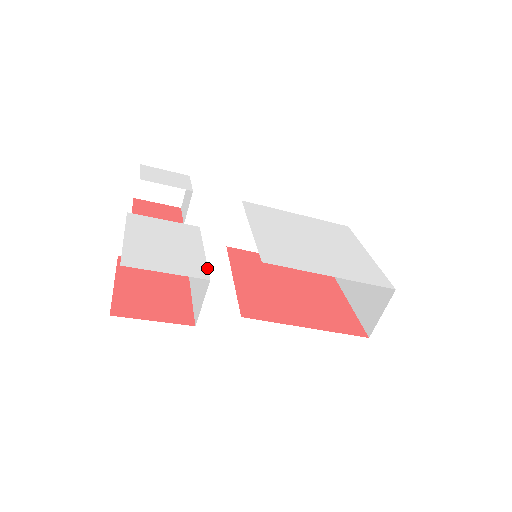
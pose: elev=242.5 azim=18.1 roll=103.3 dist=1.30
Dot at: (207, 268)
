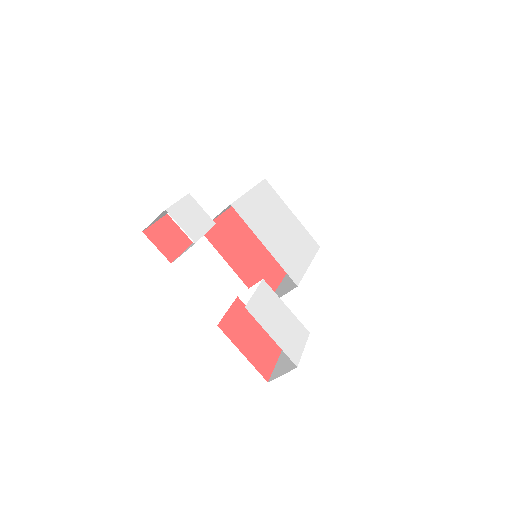
Dot at: (301, 323)
